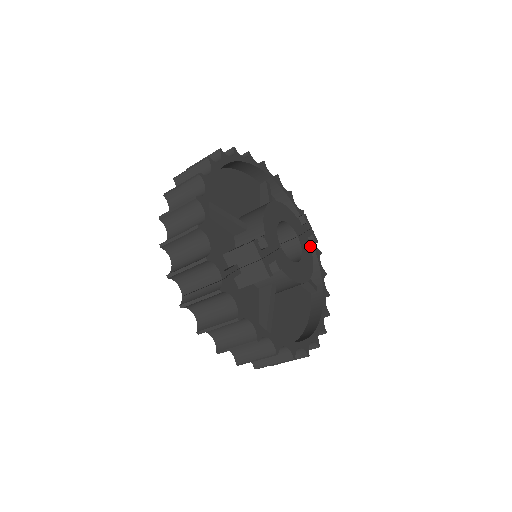
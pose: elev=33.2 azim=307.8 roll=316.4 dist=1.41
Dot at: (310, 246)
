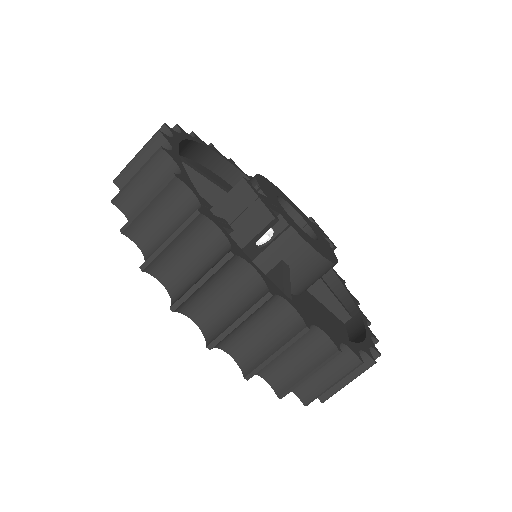
Dot at: (327, 242)
